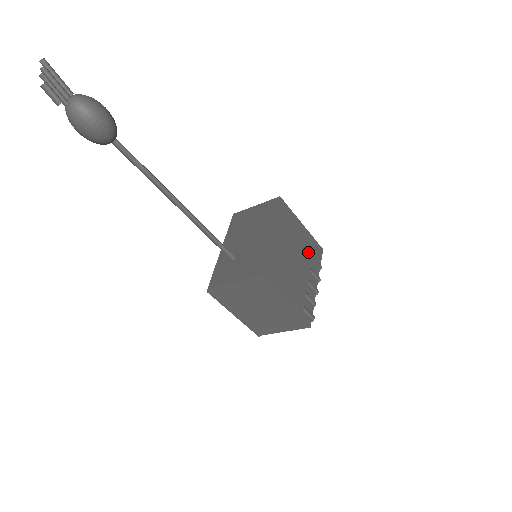
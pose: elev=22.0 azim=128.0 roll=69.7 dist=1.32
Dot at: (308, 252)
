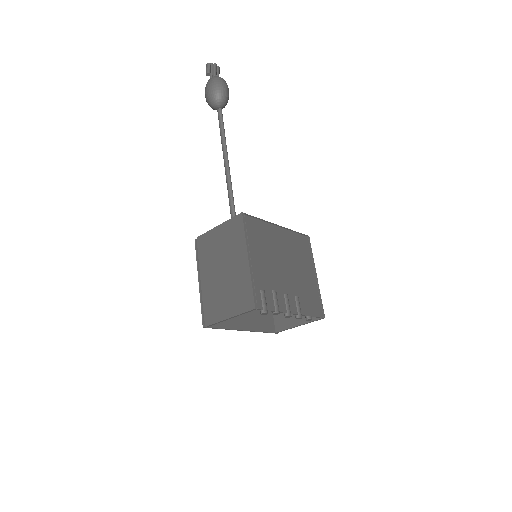
Dot at: (306, 290)
